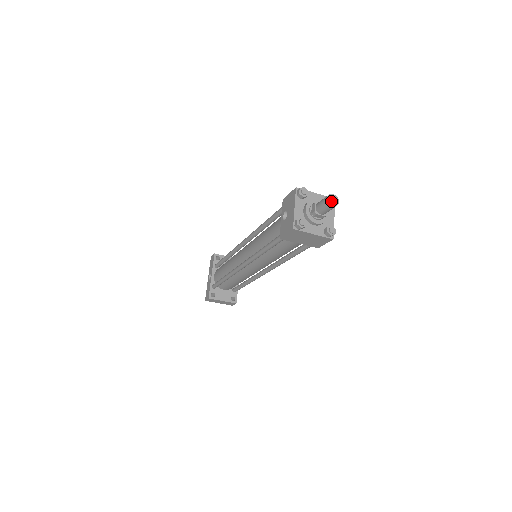
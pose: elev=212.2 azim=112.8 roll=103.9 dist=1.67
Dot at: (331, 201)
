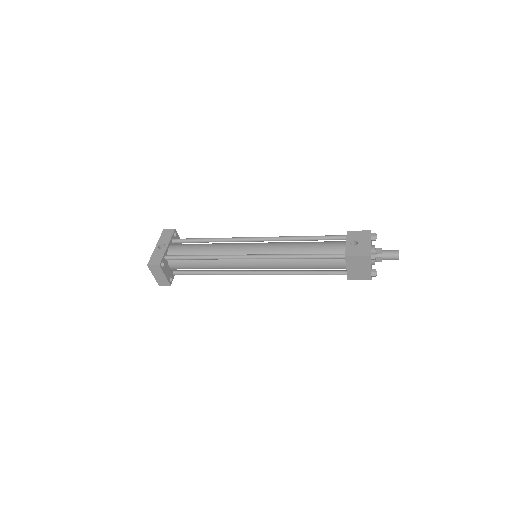
Dot at: occluded
